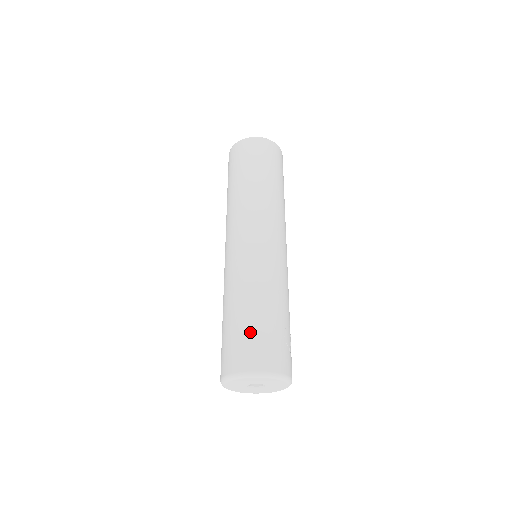
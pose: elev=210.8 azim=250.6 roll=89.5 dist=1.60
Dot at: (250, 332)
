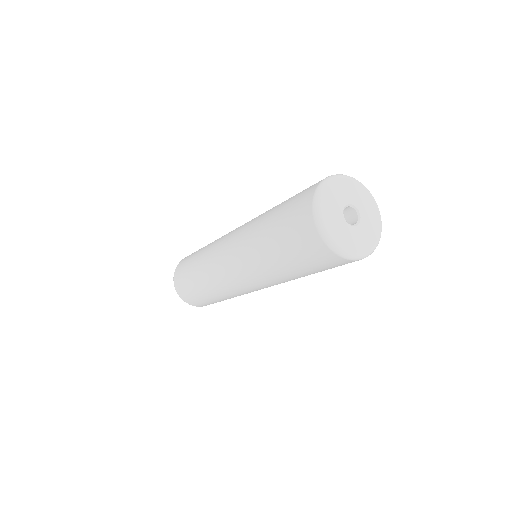
Dot at: occluded
